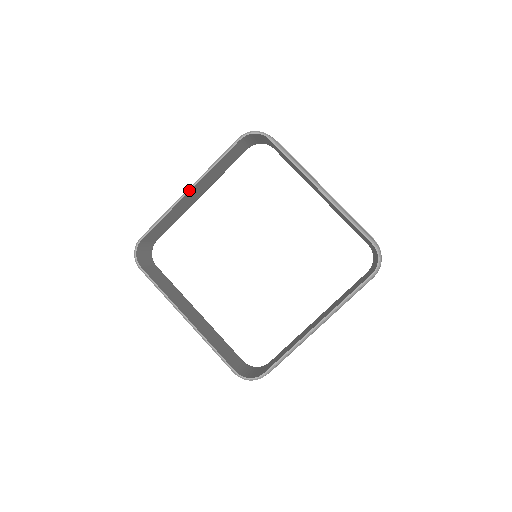
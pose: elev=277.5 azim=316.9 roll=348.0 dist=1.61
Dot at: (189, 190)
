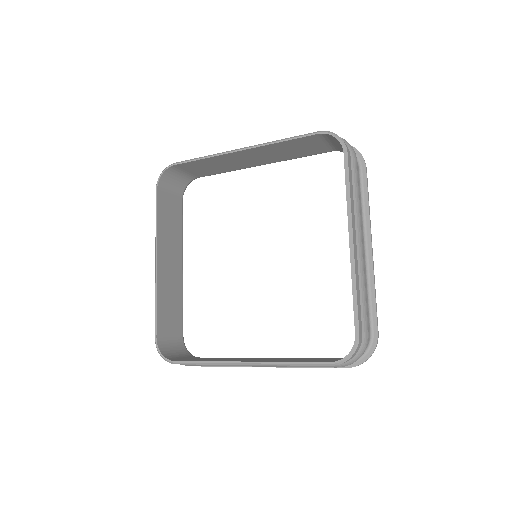
Dot at: (240, 149)
